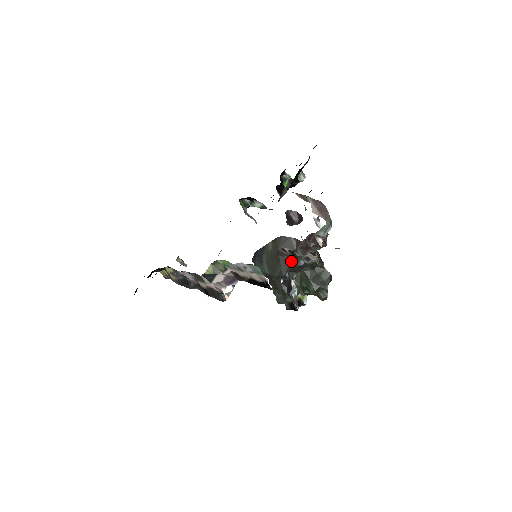
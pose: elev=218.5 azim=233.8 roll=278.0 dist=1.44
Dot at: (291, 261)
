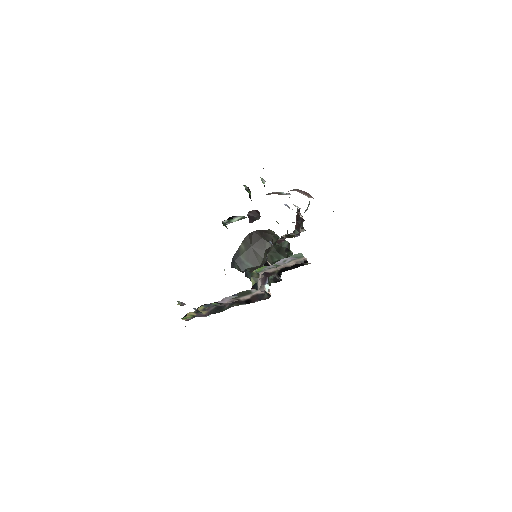
Dot at: (265, 247)
